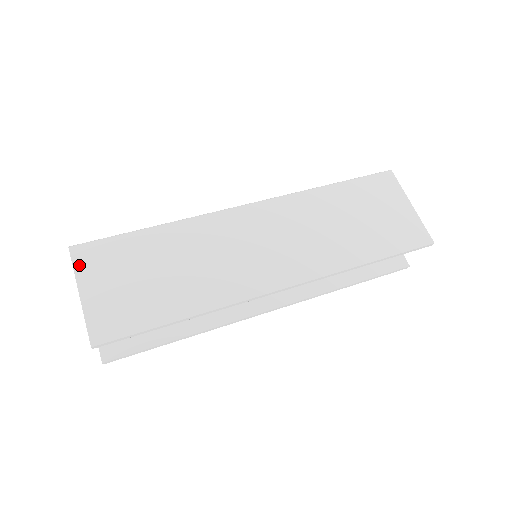
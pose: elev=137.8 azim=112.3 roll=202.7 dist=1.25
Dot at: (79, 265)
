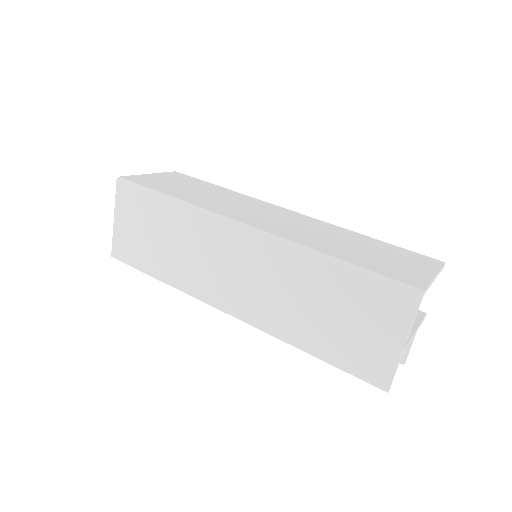
Dot at: (119, 197)
